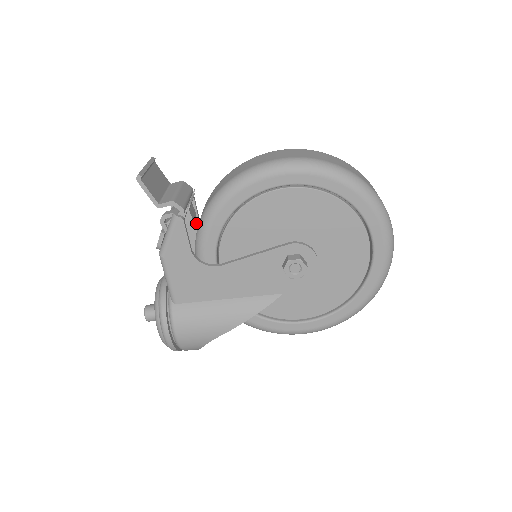
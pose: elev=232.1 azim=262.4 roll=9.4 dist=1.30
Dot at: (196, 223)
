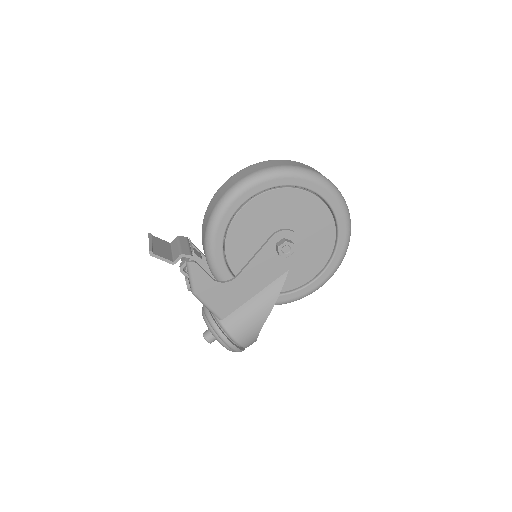
Dot at: (203, 258)
